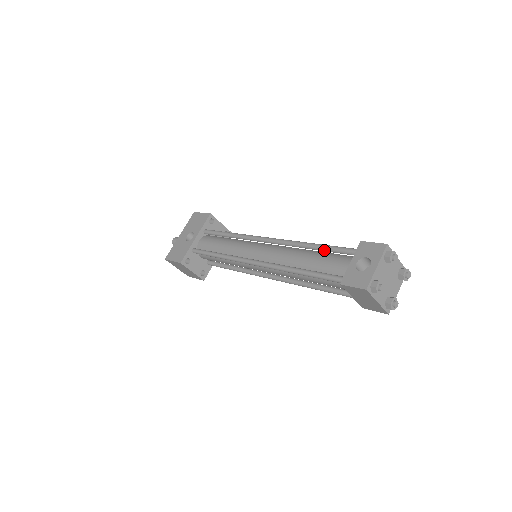
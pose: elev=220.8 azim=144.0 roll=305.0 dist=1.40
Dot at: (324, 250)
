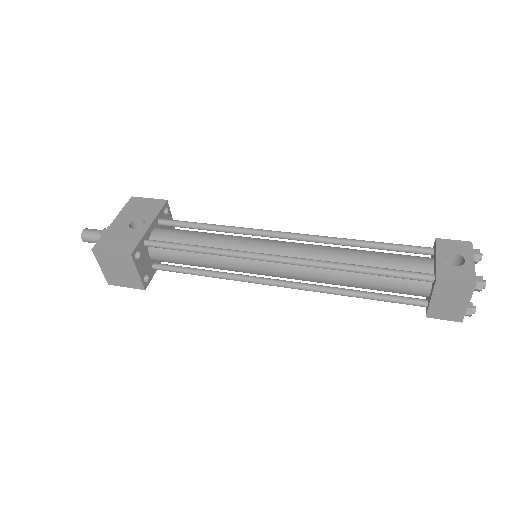
Dot at: (381, 247)
